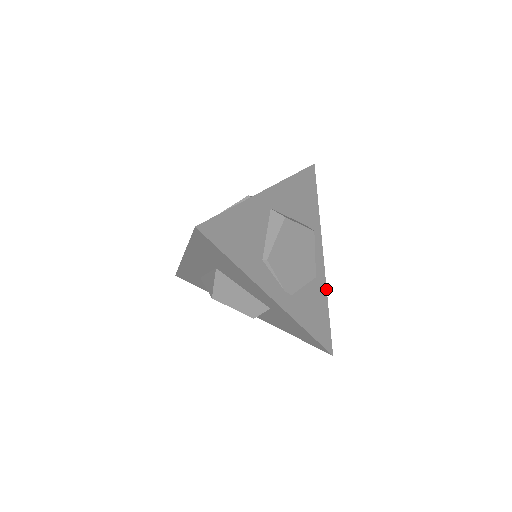
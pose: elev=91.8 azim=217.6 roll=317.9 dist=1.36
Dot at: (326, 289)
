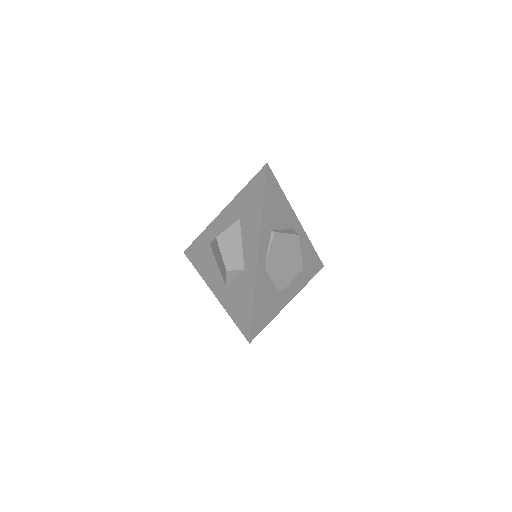
Dot at: (278, 313)
